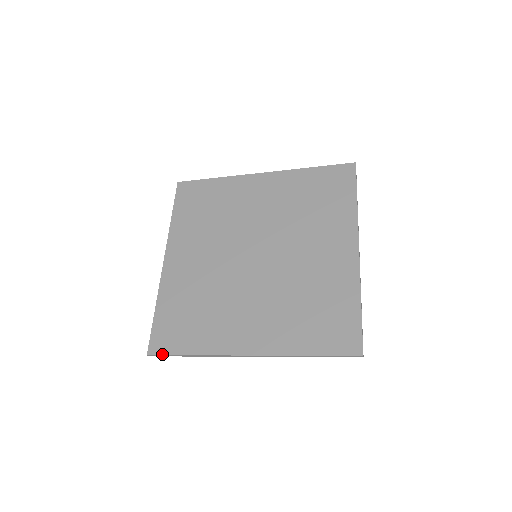
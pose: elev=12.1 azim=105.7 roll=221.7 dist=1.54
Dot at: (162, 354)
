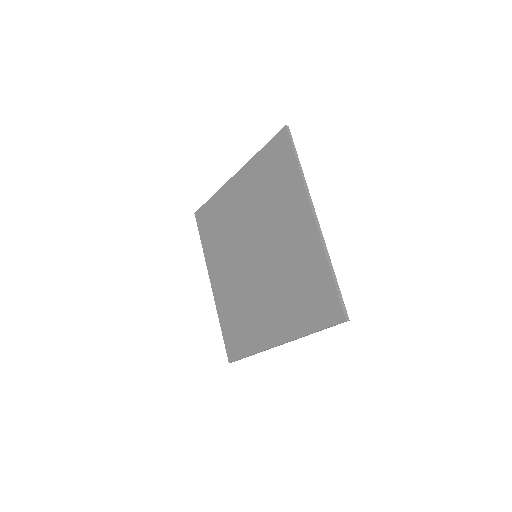
Dot at: (235, 360)
